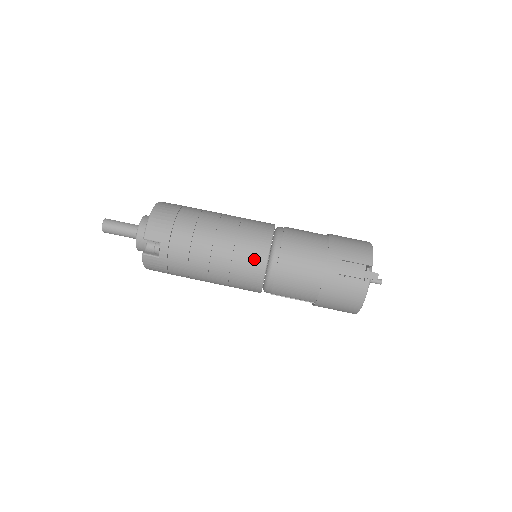
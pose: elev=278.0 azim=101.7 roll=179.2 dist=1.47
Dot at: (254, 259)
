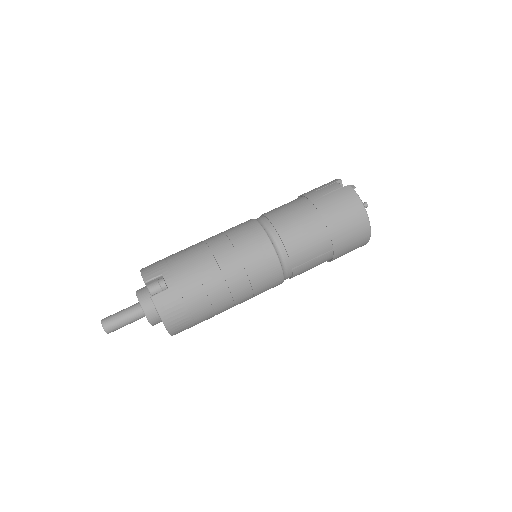
Dot at: (250, 232)
